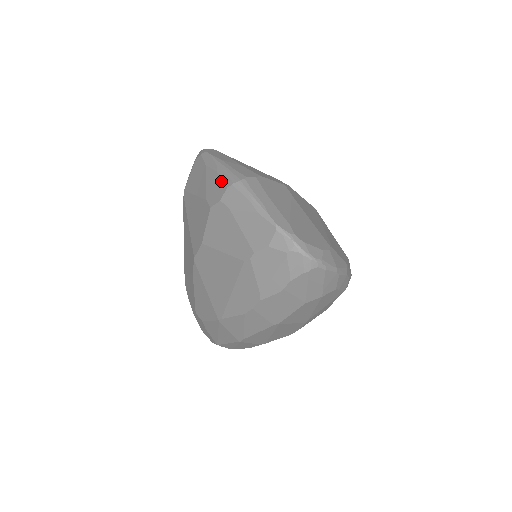
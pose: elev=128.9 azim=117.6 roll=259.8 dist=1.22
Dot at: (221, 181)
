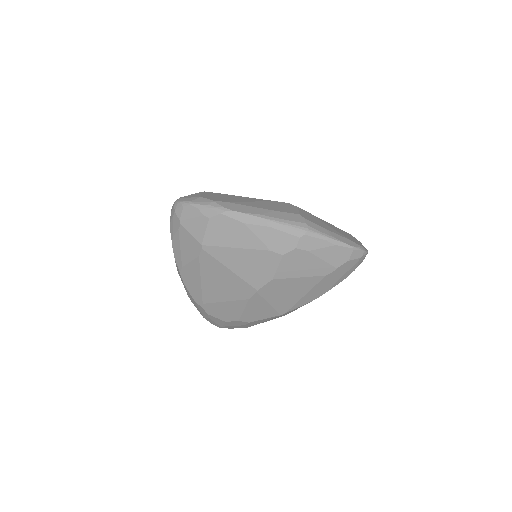
Dot at: (286, 234)
